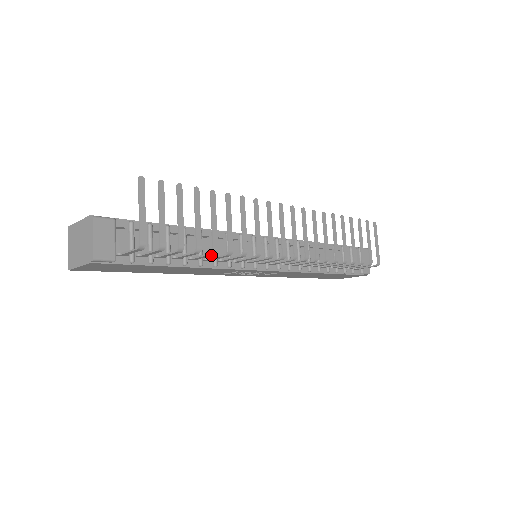
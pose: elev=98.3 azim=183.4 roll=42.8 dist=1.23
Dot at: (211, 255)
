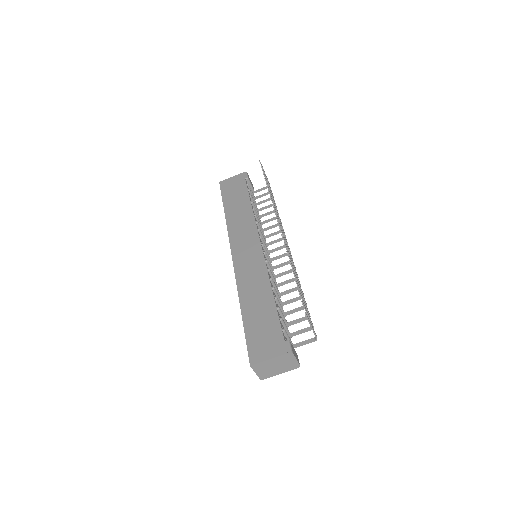
Dot at: (299, 298)
